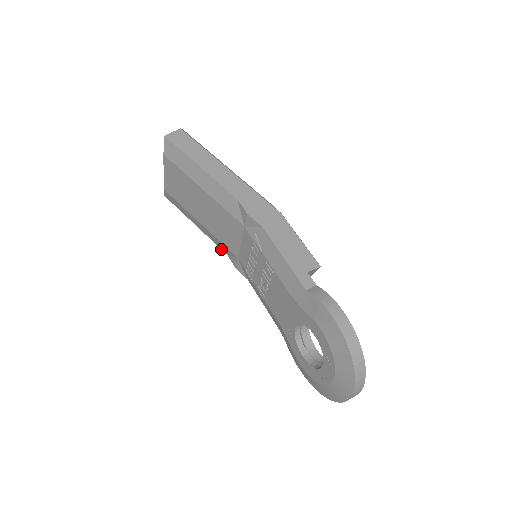
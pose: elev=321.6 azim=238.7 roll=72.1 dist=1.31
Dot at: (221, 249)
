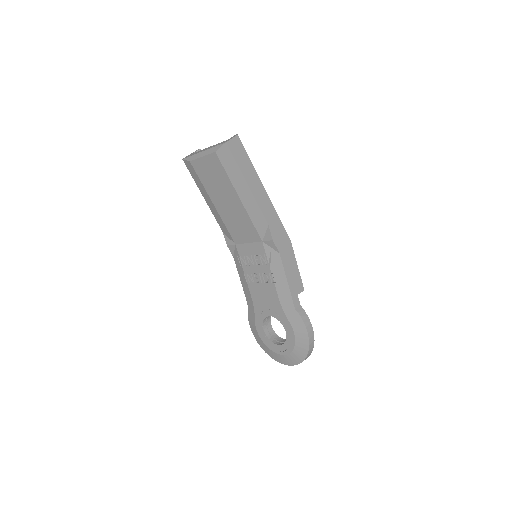
Dot at: occluded
